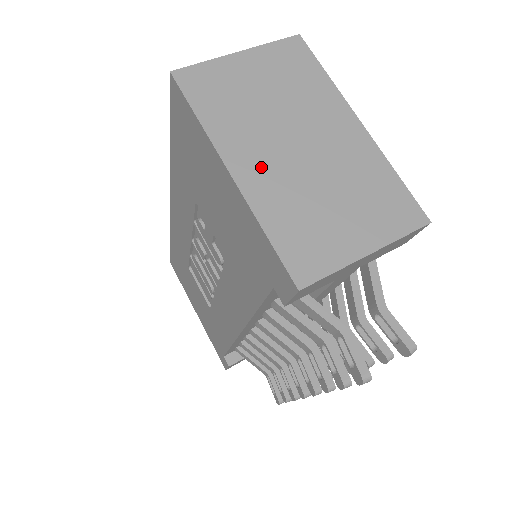
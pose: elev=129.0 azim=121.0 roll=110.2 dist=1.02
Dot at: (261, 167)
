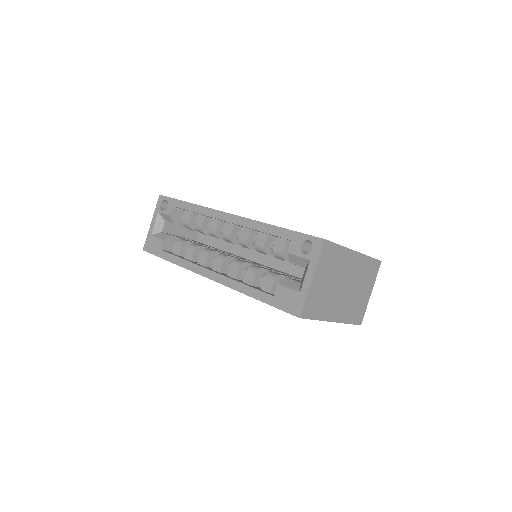
Dot at: (339, 309)
